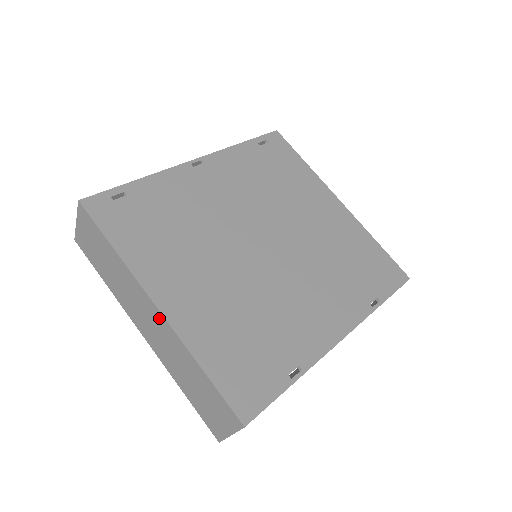
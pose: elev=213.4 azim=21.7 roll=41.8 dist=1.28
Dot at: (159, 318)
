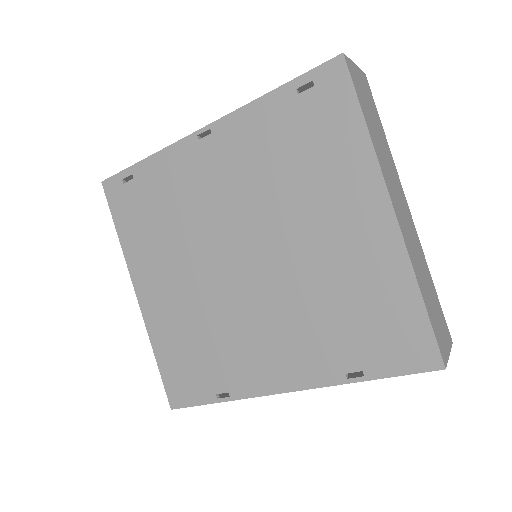
Dot at: occluded
